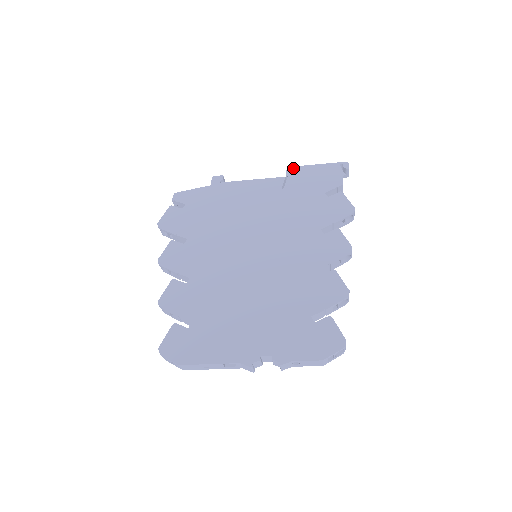
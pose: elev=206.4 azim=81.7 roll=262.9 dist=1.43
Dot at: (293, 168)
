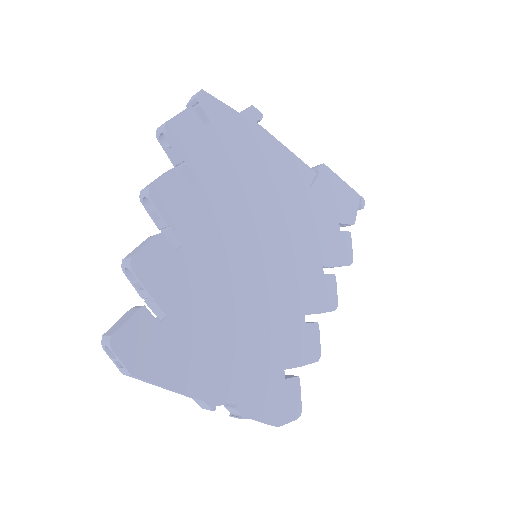
Dot at: (326, 168)
